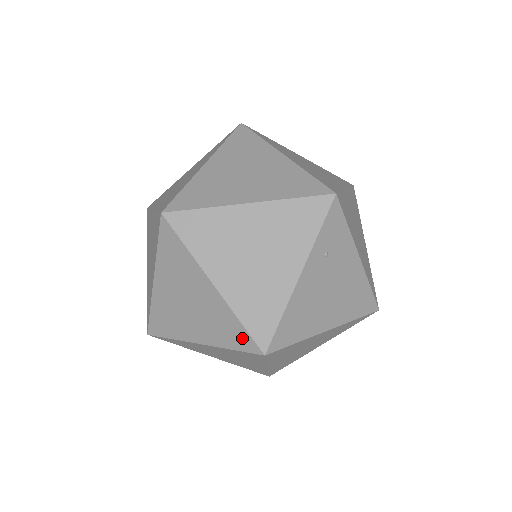
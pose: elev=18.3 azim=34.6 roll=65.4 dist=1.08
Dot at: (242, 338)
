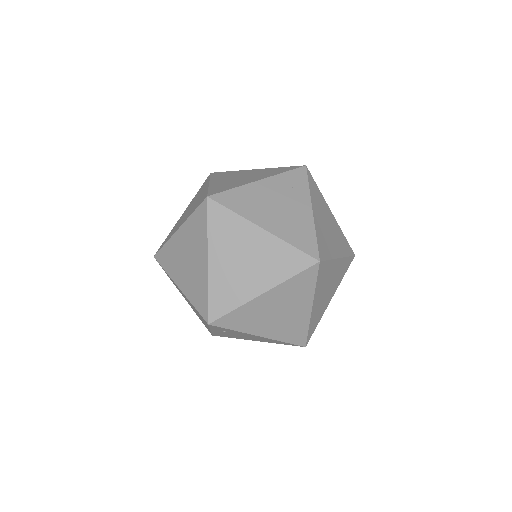
Dot at: occluded
